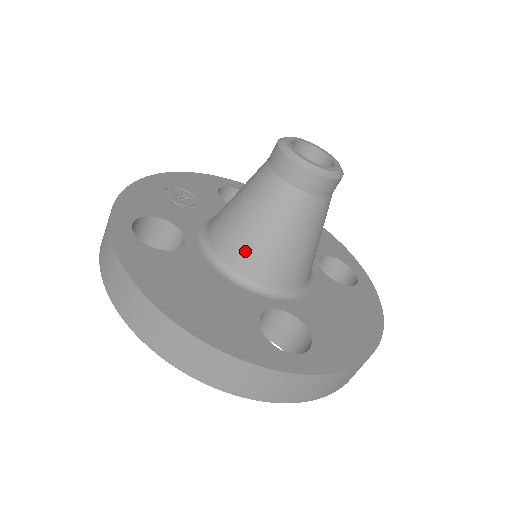
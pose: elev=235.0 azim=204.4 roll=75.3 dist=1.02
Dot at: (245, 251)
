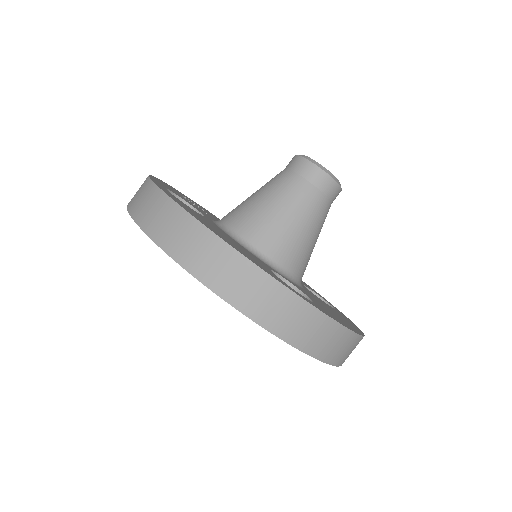
Dot at: (259, 226)
